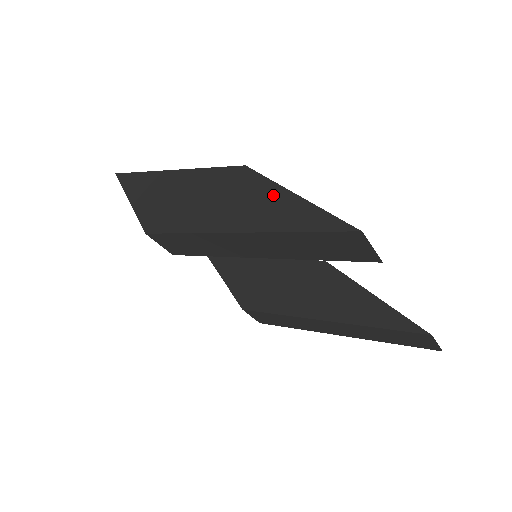
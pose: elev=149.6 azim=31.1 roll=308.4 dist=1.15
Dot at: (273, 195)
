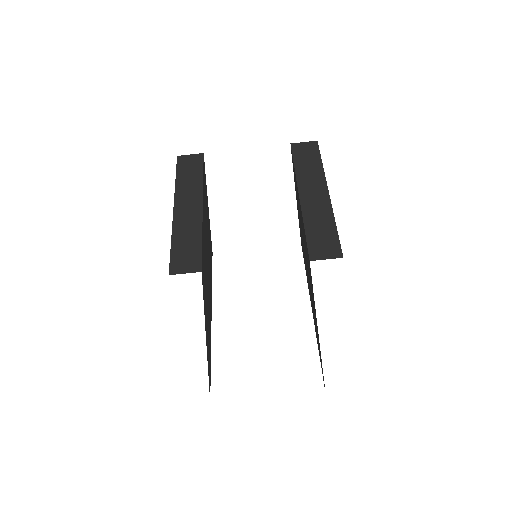
Dot at: occluded
